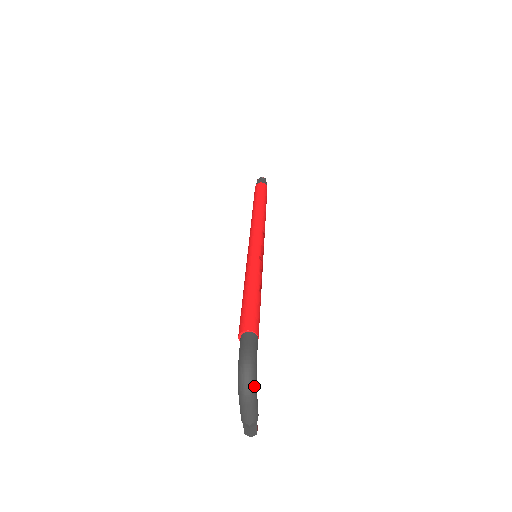
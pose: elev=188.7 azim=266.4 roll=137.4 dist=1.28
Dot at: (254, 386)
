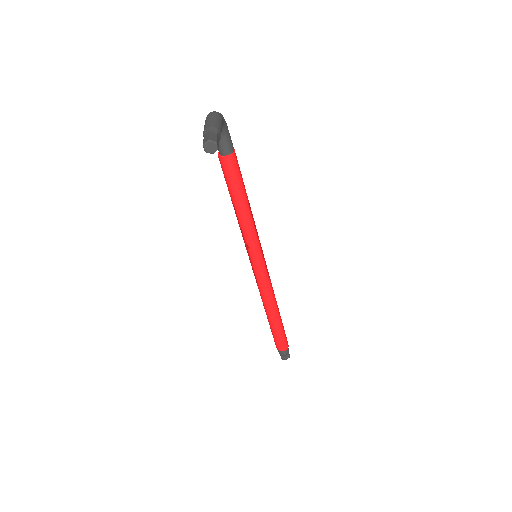
Dot at: (220, 114)
